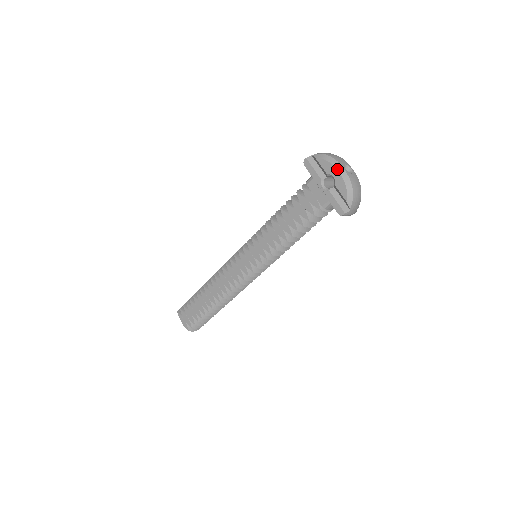
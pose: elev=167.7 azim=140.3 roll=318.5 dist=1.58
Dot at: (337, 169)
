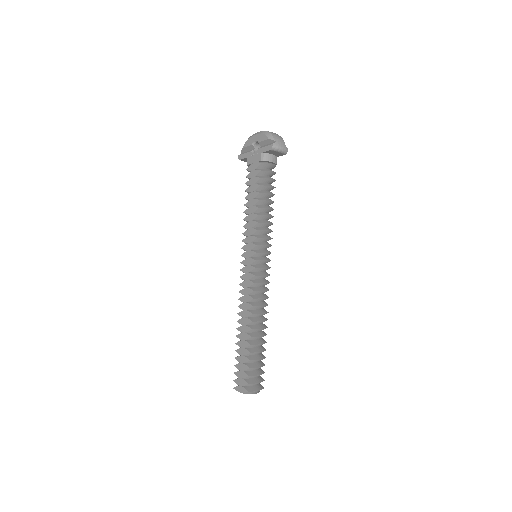
Dot at: (254, 135)
